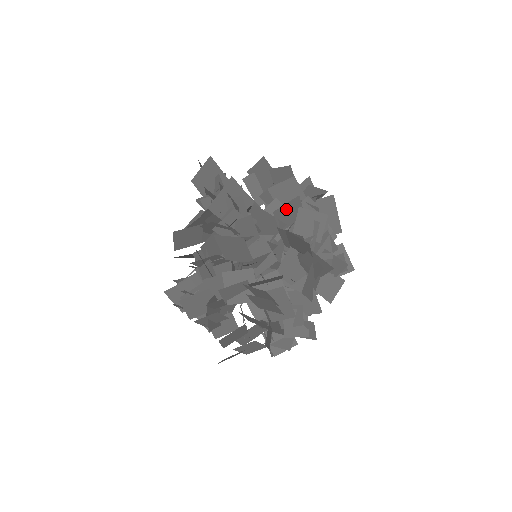
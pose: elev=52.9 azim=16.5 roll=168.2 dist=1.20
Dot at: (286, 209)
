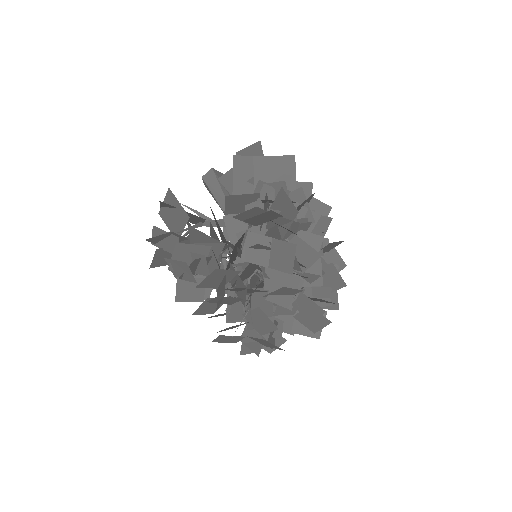
Dot at: (332, 245)
